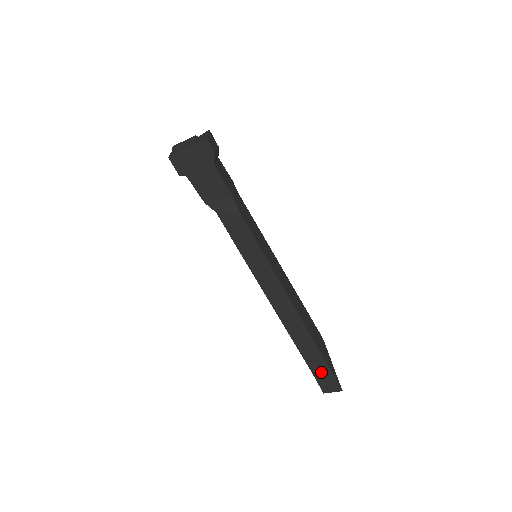
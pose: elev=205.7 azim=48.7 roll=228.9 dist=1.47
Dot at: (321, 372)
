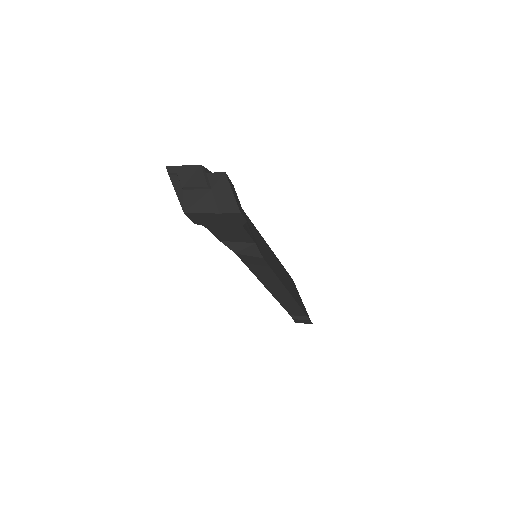
Dot at: (298, 315)
